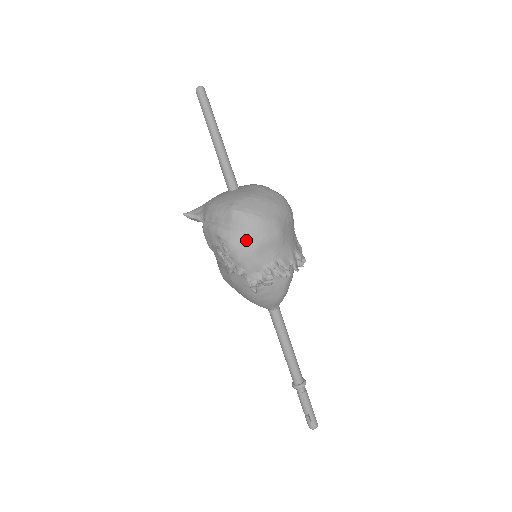
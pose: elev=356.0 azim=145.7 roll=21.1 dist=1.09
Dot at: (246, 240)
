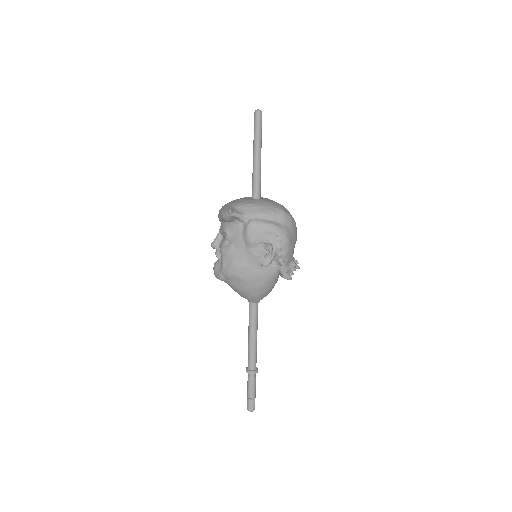
Dot at: (292, 237)
